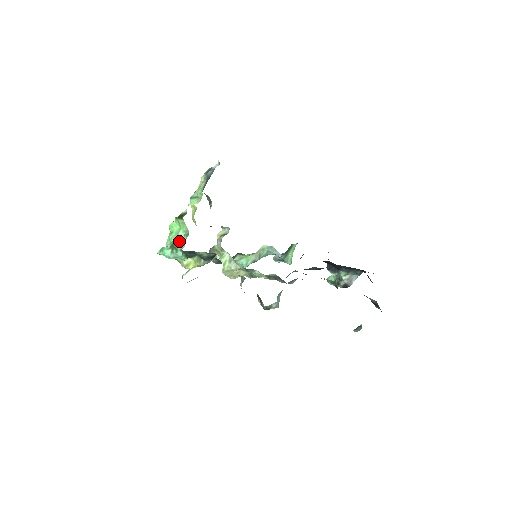
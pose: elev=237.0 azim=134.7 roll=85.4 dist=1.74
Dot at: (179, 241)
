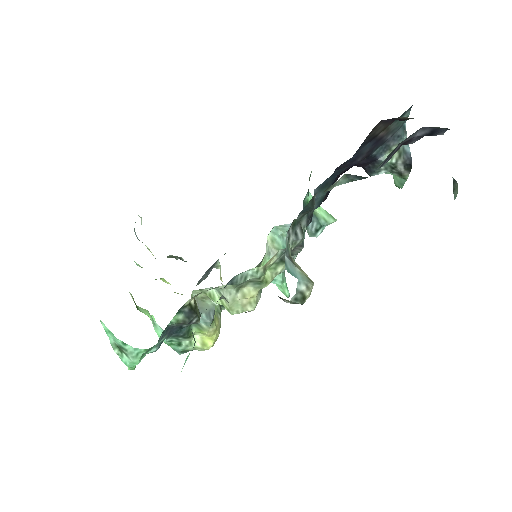
Dot at: (112, 337)
